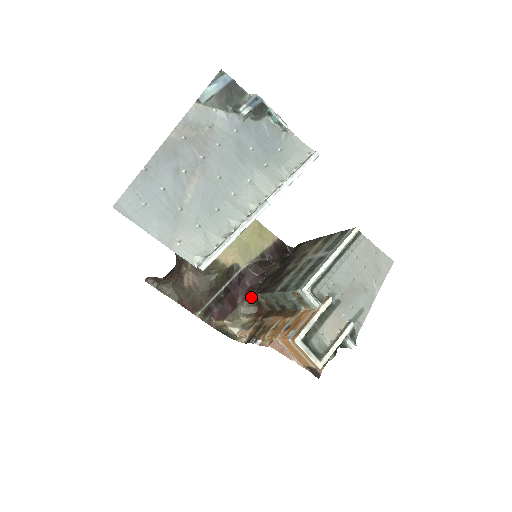
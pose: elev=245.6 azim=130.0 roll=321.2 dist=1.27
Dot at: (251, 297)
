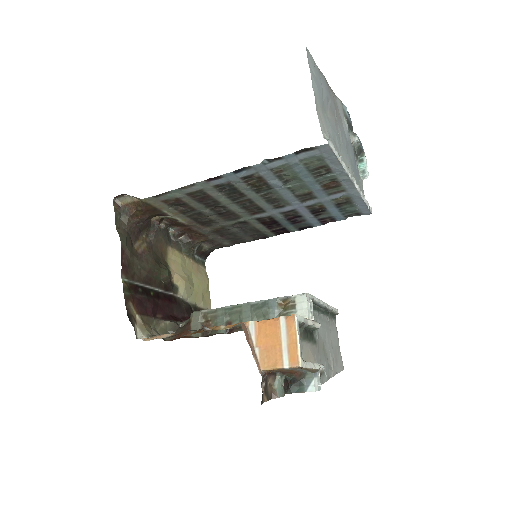
Dot at: (175, 321)
